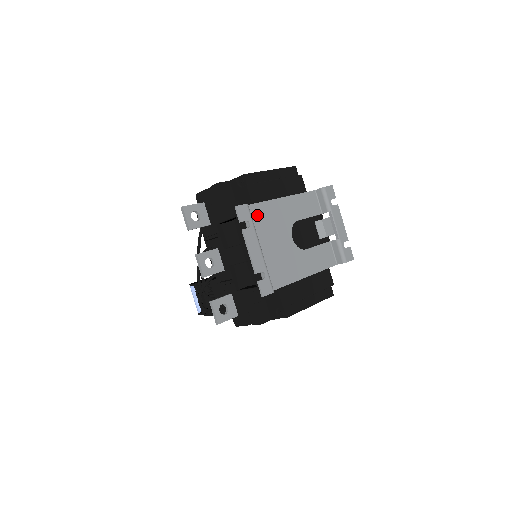
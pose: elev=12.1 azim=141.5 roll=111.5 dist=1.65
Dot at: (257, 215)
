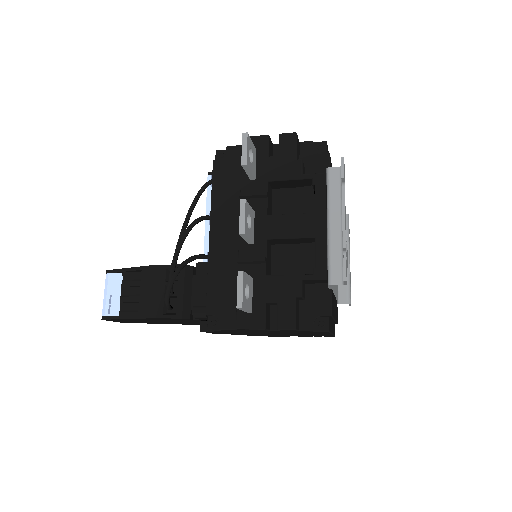
Dot at: occluded
